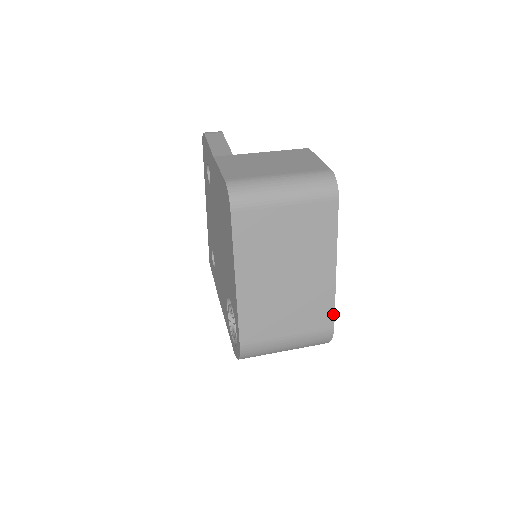
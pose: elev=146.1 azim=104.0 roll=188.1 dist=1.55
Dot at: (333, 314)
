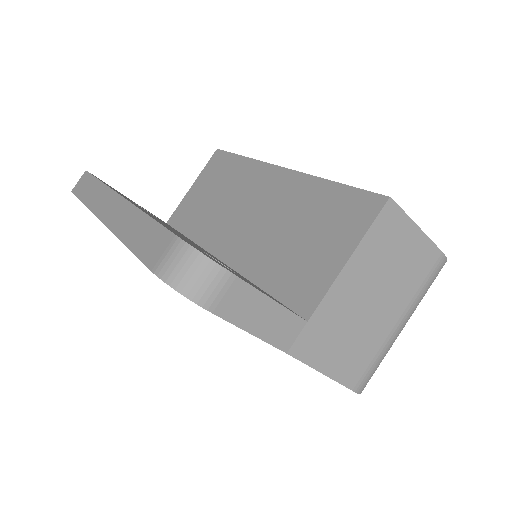
Dot at: occluded
